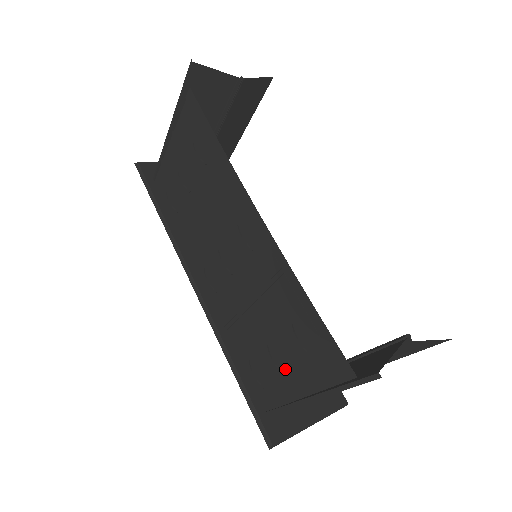
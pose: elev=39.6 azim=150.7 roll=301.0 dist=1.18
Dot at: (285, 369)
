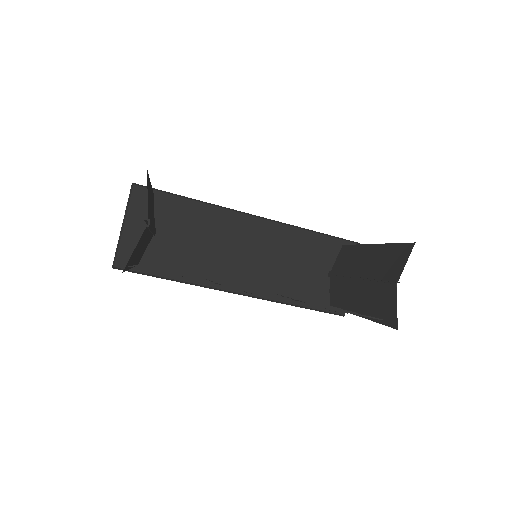
Dot at: occluded
